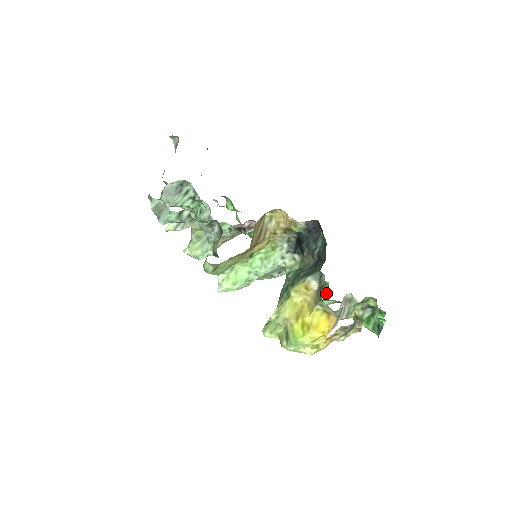
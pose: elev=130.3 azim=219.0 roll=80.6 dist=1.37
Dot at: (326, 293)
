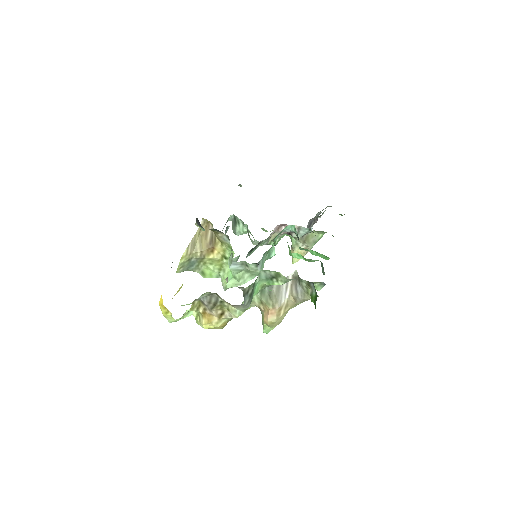
Dot at: occluded
